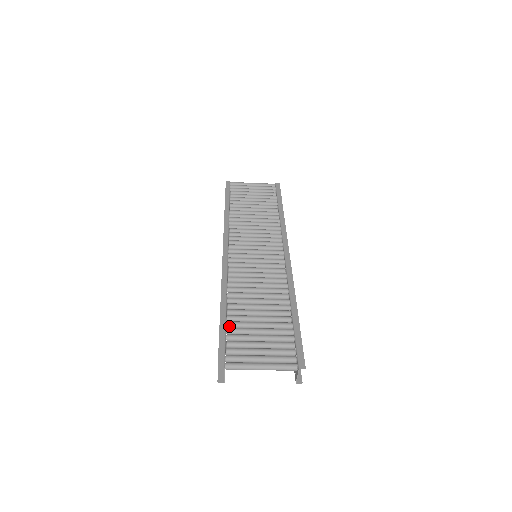
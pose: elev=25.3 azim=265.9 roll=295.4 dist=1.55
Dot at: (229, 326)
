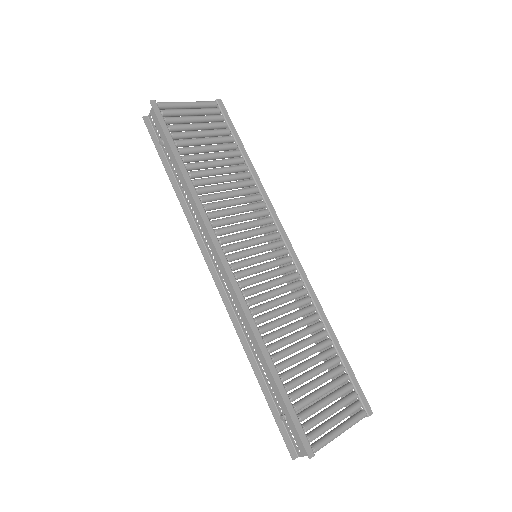
Dot at: occluded
